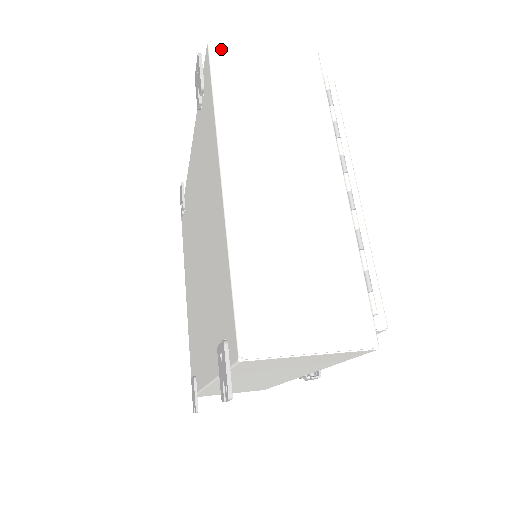
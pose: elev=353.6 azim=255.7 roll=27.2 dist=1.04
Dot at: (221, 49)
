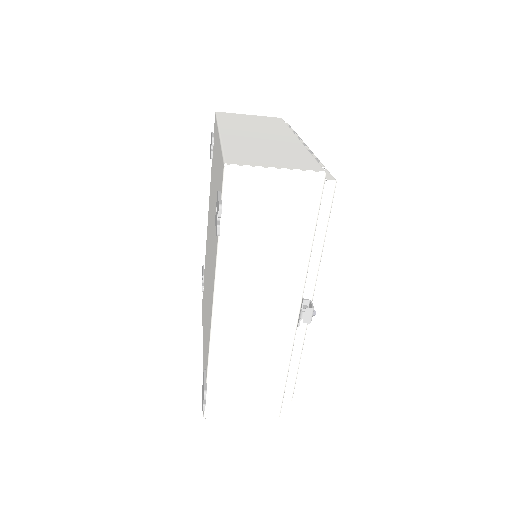
Dot at: (223, 113)
